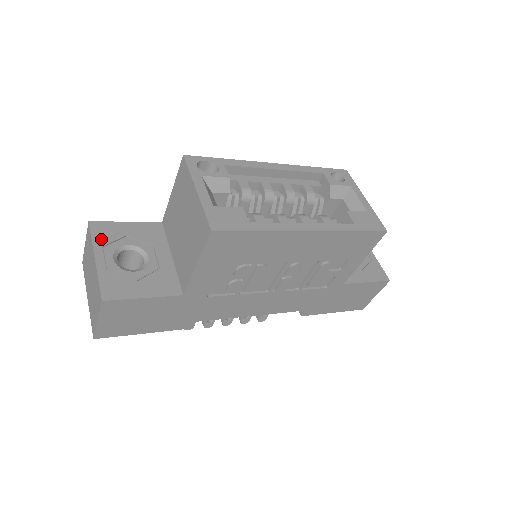
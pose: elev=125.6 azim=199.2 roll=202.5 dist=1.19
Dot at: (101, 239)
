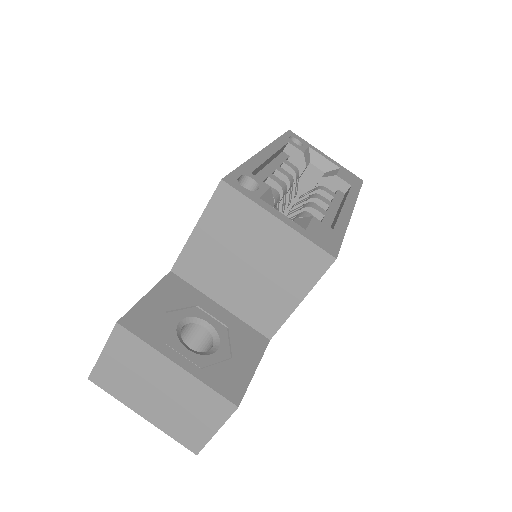
Dot at: (154, 335)
